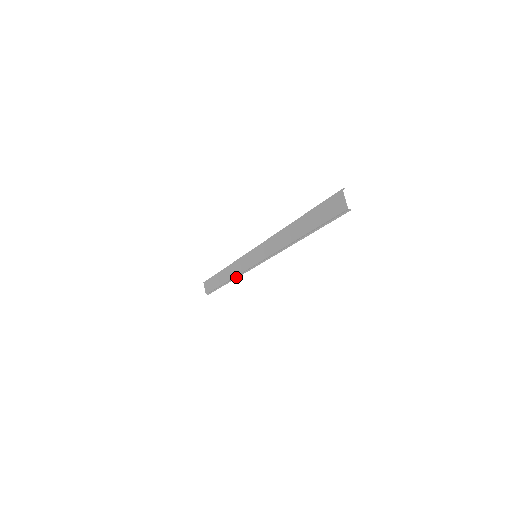
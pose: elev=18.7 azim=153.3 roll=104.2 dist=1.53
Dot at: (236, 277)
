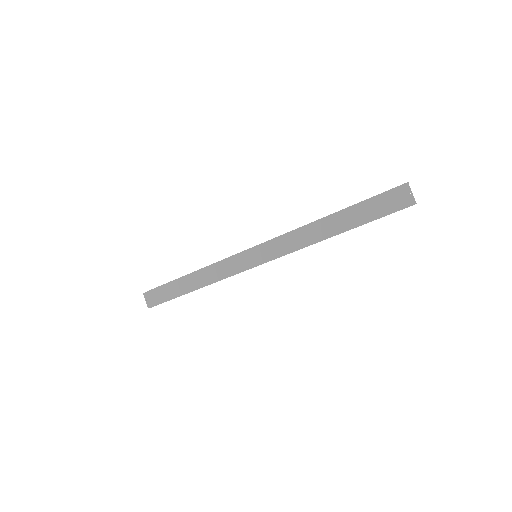
Dot at: (213, 282)
